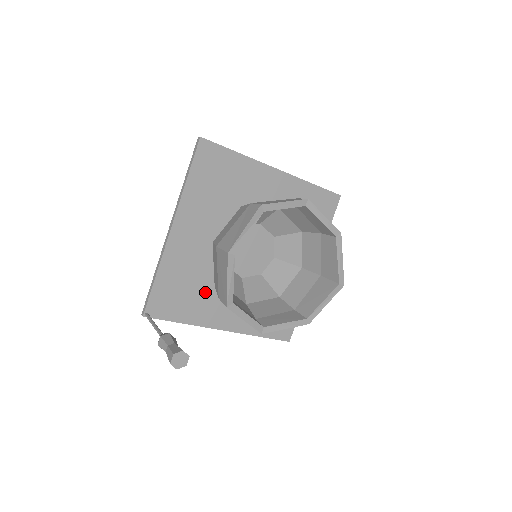
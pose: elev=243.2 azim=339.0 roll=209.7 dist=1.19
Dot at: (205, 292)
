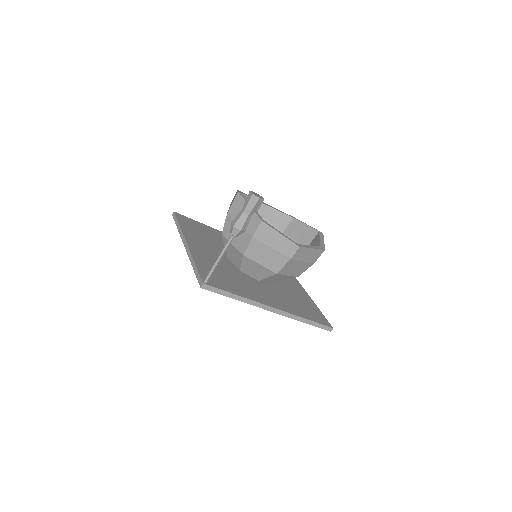
Dot at: (239, 281)
